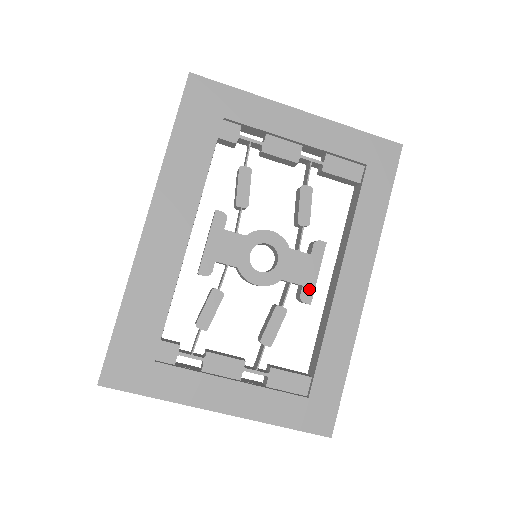
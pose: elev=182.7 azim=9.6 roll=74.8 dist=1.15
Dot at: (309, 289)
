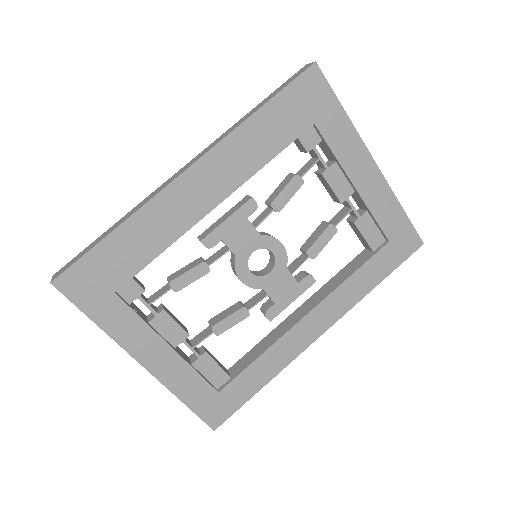
Dot at: (278, 309)
